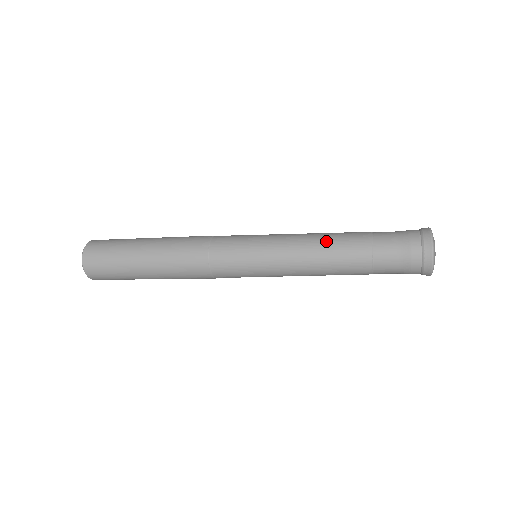
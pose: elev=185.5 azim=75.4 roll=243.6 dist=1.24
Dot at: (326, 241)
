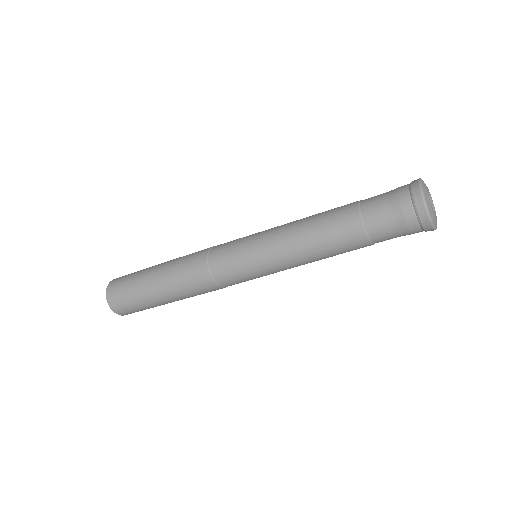
Dot at: (317, 214)
